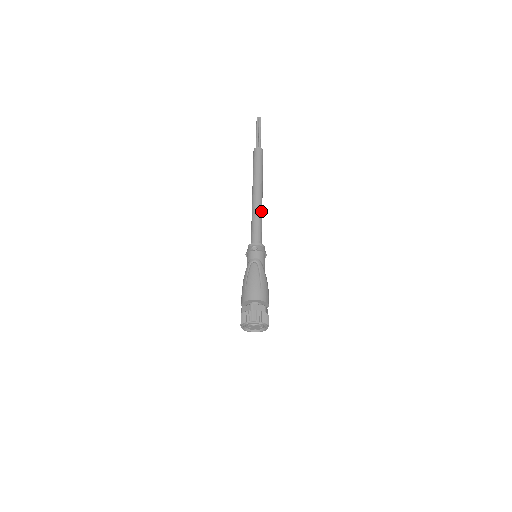
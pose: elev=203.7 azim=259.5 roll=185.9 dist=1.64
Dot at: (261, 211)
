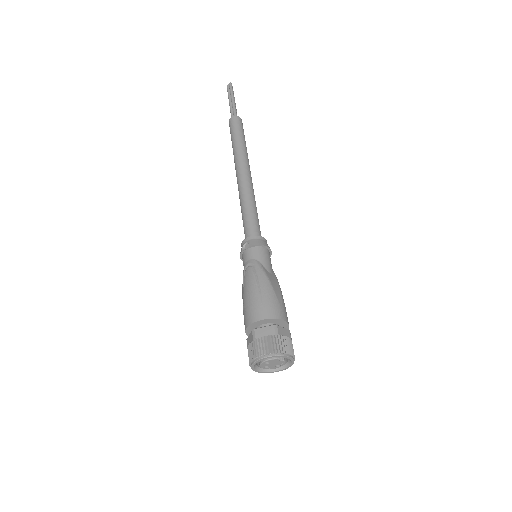
Dot at: (249, 193)
